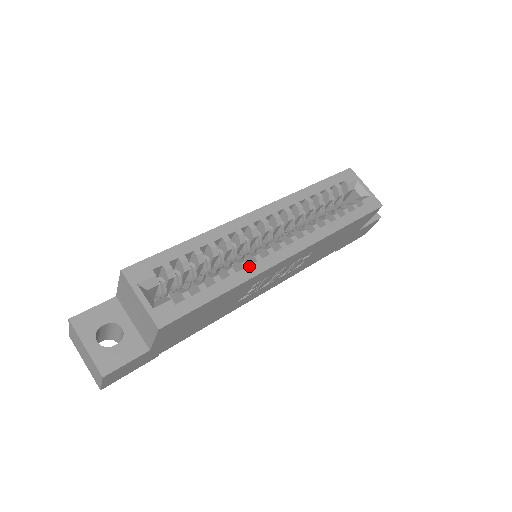
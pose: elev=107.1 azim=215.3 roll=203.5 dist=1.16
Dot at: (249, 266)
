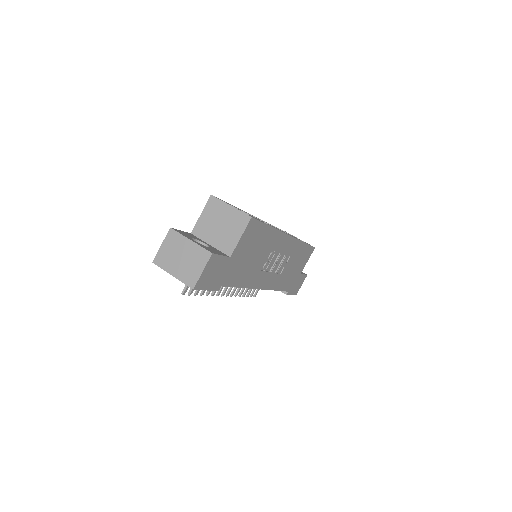
Dot at: occluded
